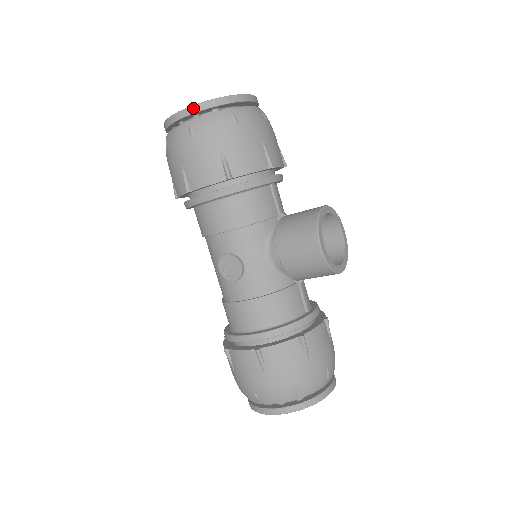
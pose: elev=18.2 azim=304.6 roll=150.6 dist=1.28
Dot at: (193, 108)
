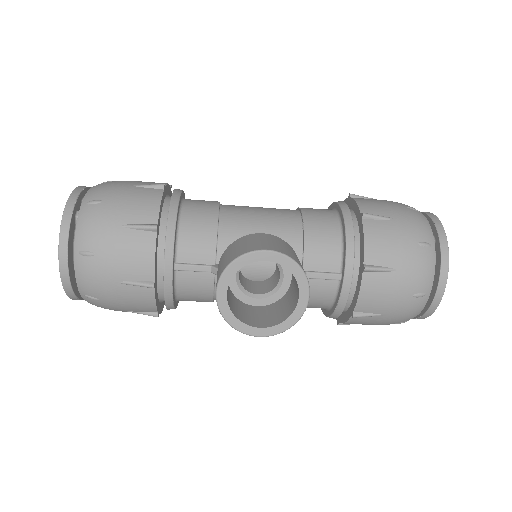
Dot at: occluded
